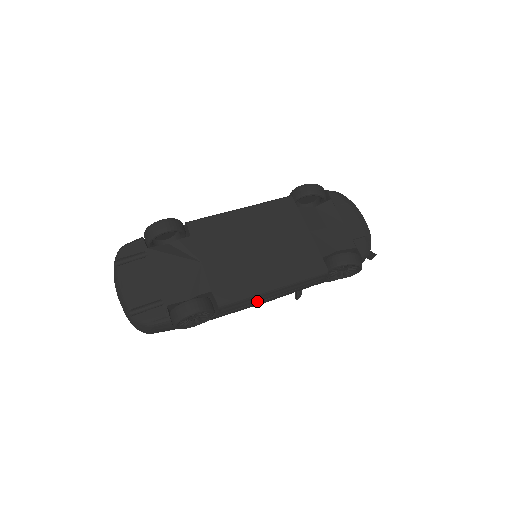
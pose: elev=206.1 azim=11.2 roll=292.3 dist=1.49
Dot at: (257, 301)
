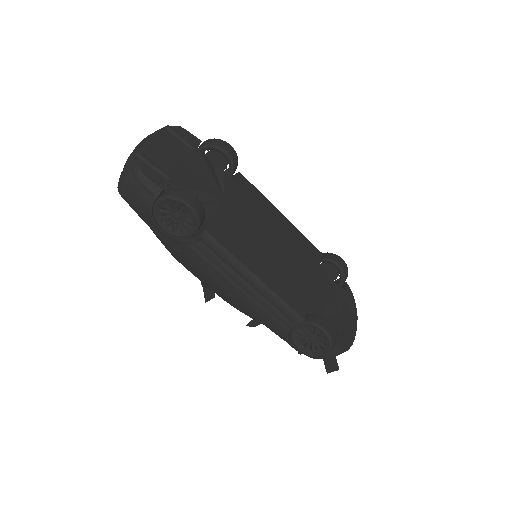
Dot at: (228, 275)
